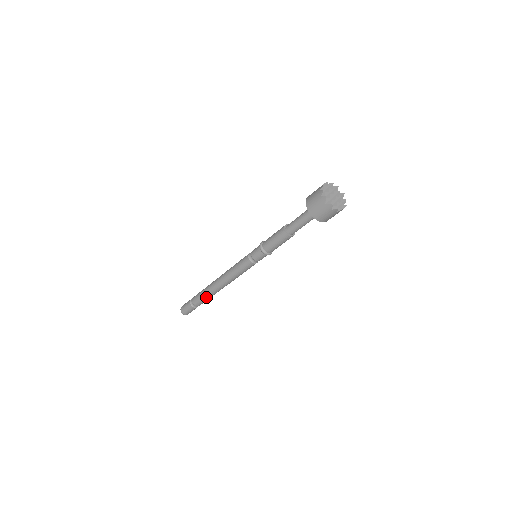
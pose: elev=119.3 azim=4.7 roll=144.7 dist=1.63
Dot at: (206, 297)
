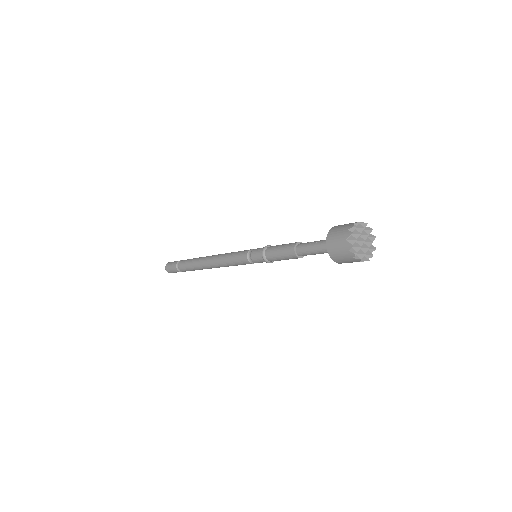
Dot at: occluded
